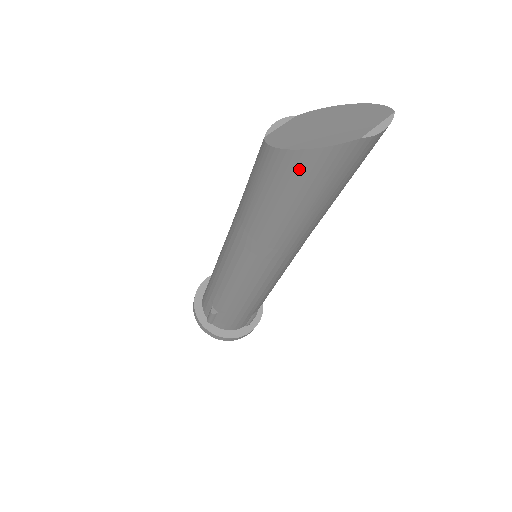
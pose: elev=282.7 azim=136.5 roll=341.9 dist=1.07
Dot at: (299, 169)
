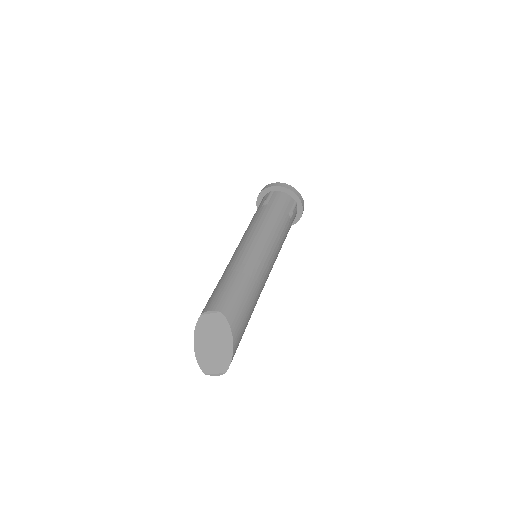
Dot at: occluded
